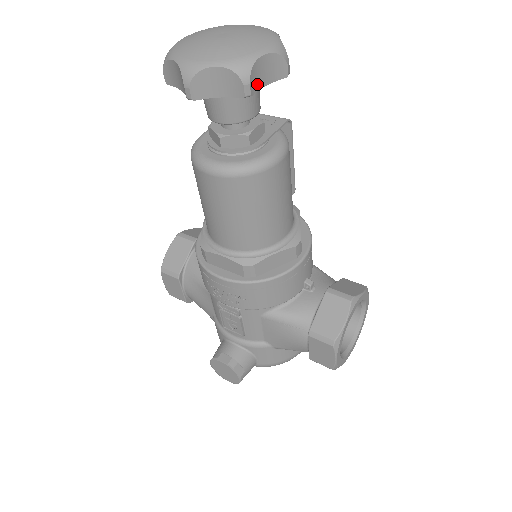
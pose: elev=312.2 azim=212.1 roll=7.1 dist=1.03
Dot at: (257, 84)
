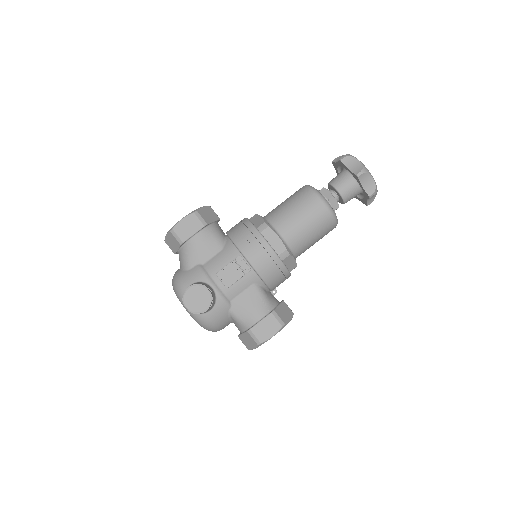
Dot at: occluded
